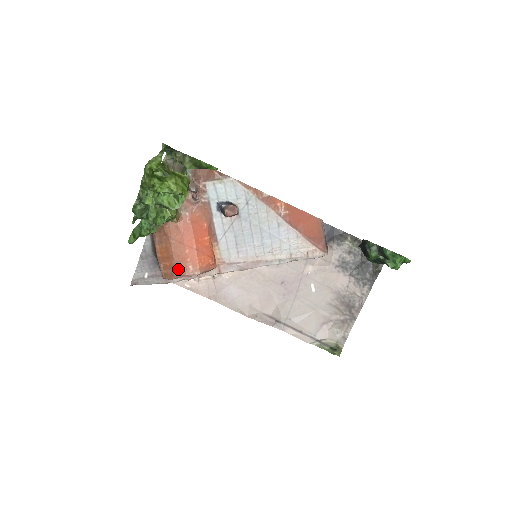
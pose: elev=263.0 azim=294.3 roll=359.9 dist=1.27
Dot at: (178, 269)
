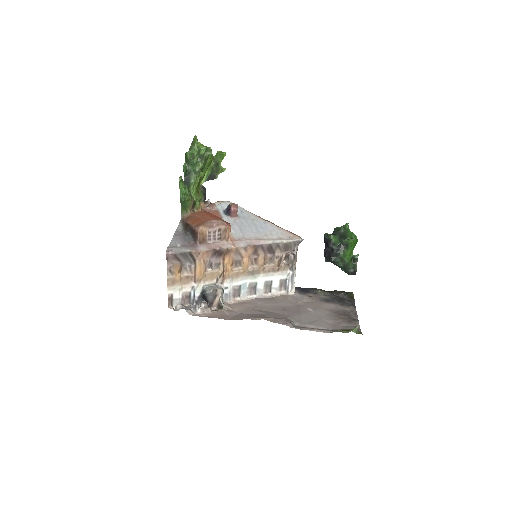
Dot at: (206, 220)
